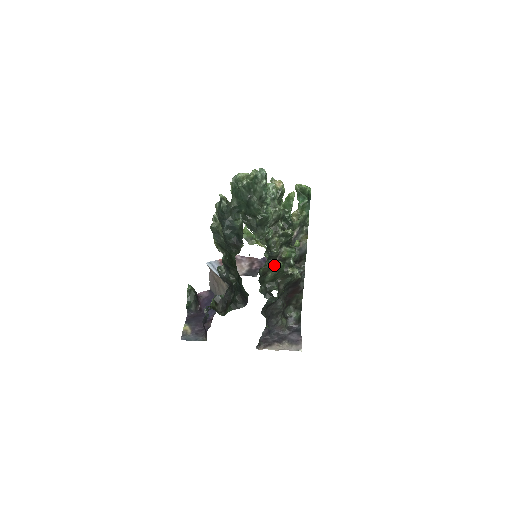
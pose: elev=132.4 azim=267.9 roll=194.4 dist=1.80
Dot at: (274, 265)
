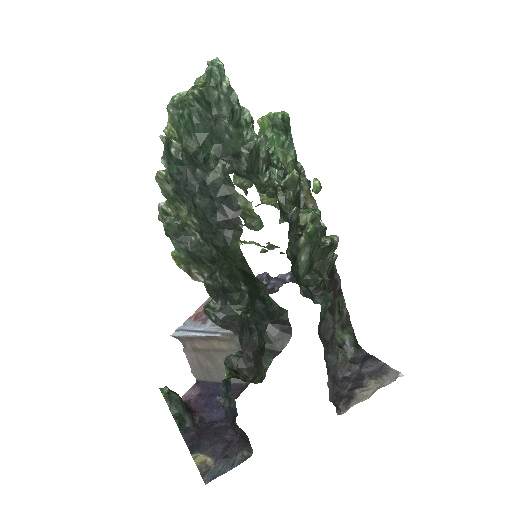
Dot at: (303, 235)
